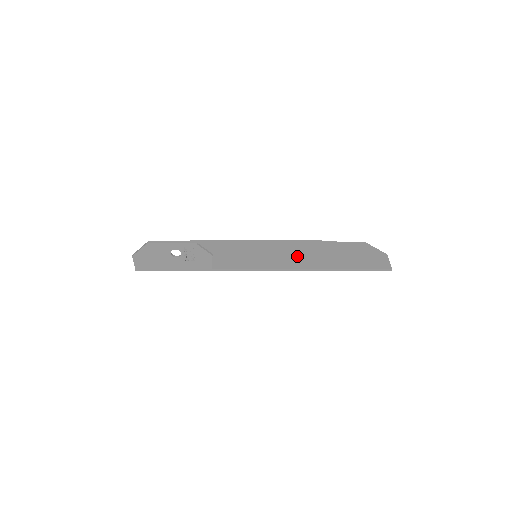
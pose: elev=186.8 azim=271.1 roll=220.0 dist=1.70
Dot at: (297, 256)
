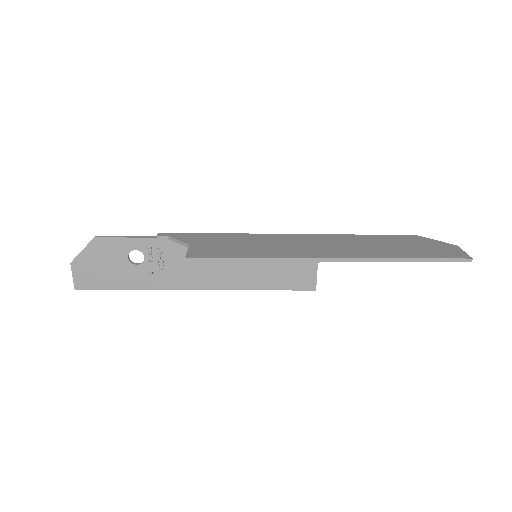
Dot at: (319, 246)
